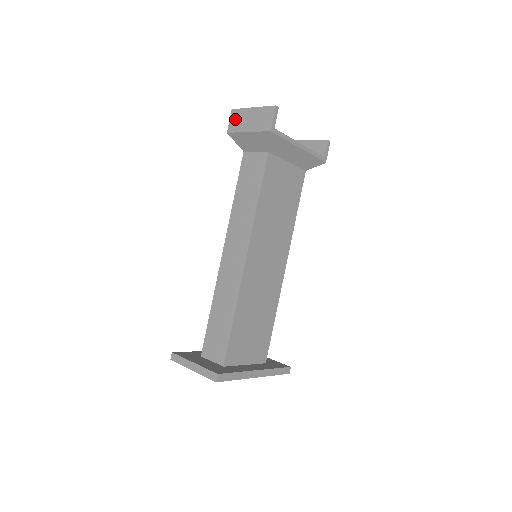
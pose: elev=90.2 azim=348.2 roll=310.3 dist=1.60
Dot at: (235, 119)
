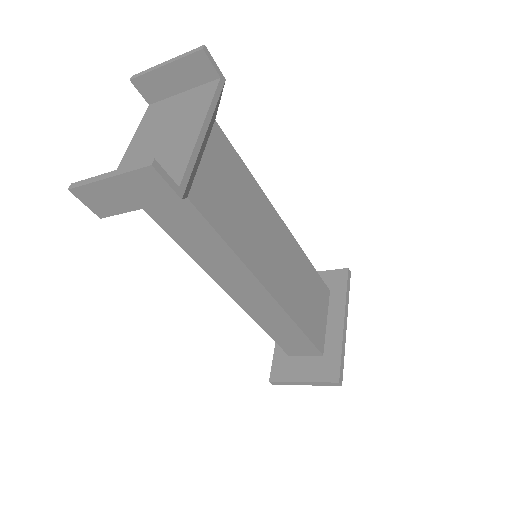
Dot at: (93, 201)
